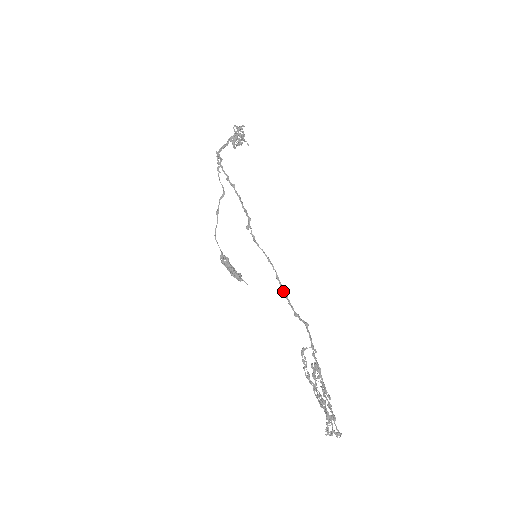
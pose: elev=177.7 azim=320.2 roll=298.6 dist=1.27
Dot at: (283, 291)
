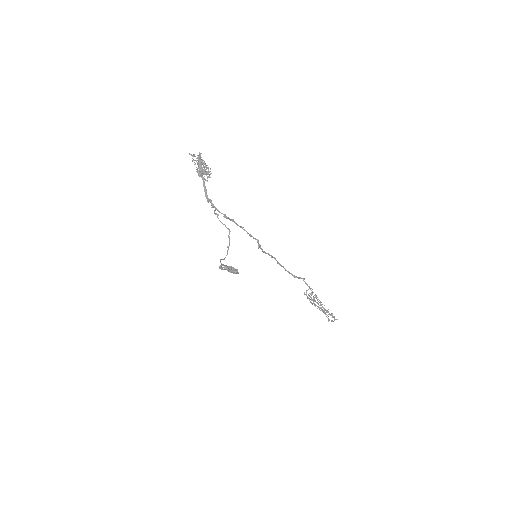
Dot at: occluded
